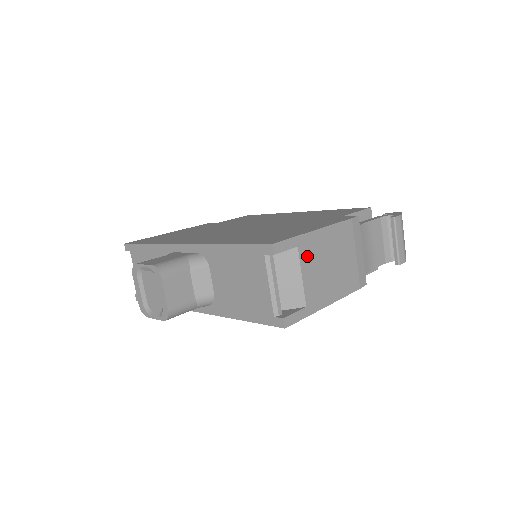
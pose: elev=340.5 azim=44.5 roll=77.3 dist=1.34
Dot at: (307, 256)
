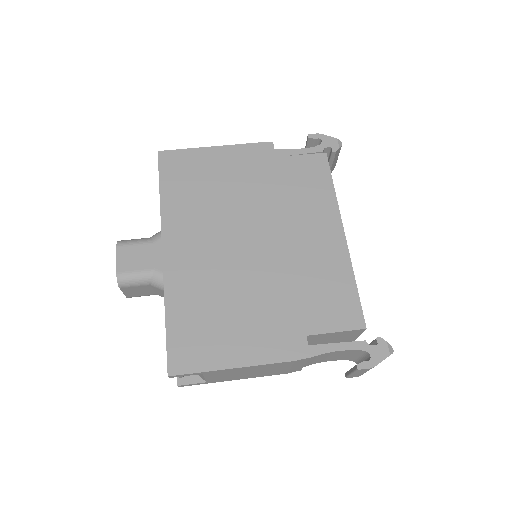
Dot at: (215, 374)
